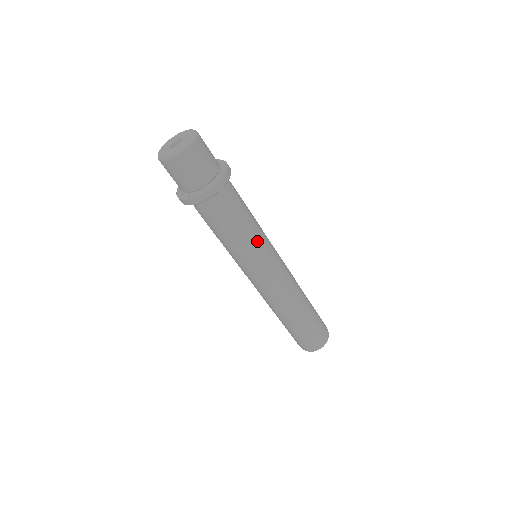
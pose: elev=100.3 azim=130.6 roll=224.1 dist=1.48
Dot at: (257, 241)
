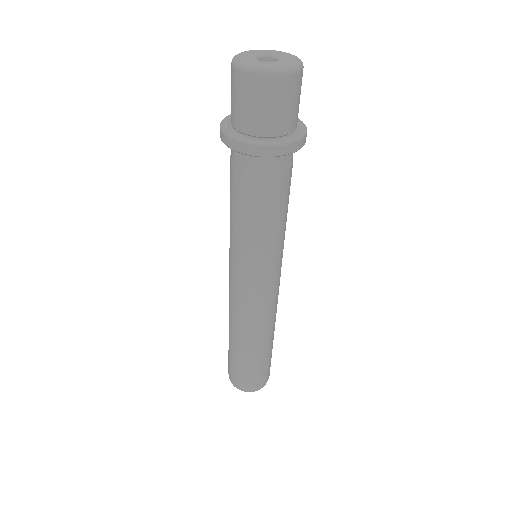
Dot at: (264, 245)
